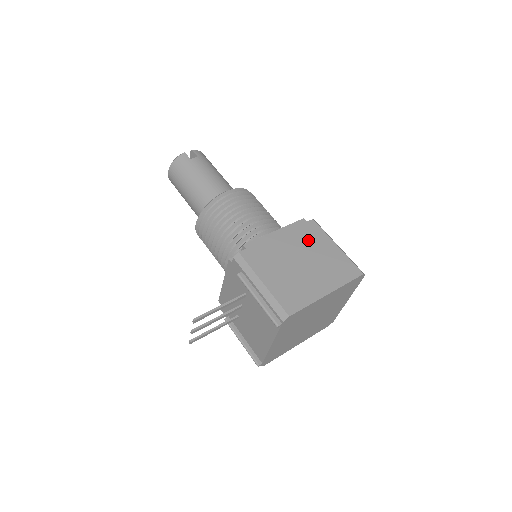
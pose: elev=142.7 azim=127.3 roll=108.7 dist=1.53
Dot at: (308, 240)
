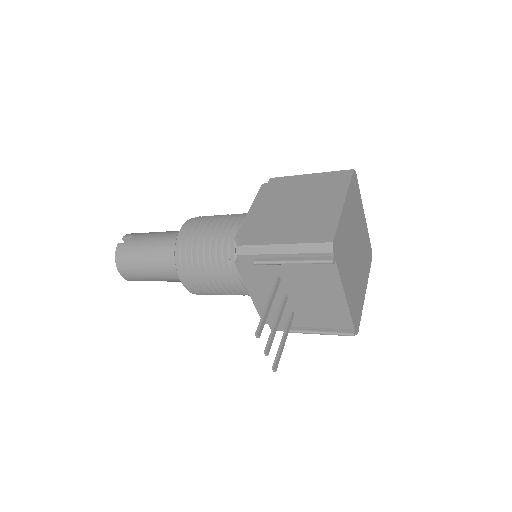
Dot at: (283, 191)
